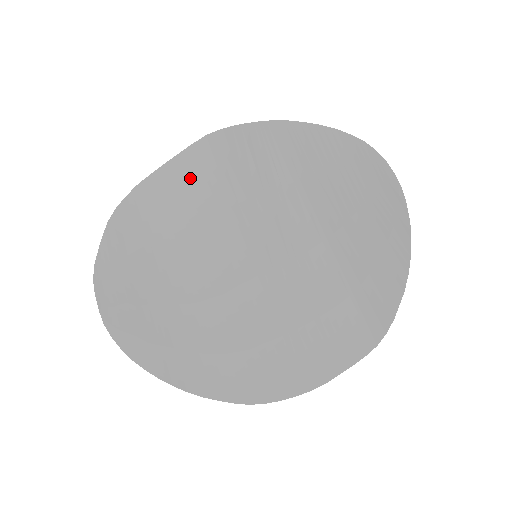
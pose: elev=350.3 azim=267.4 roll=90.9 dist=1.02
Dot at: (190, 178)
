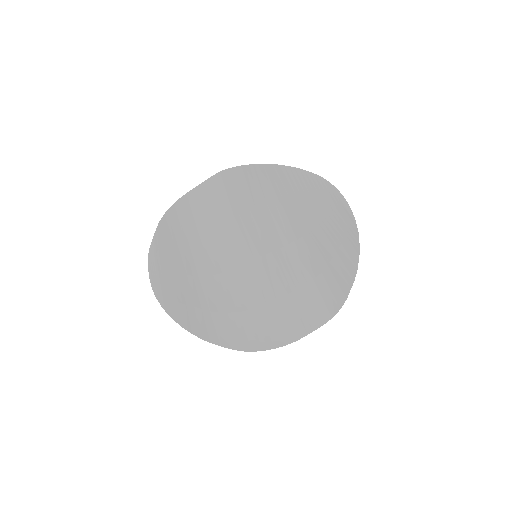
Dot at: (209, 197)
